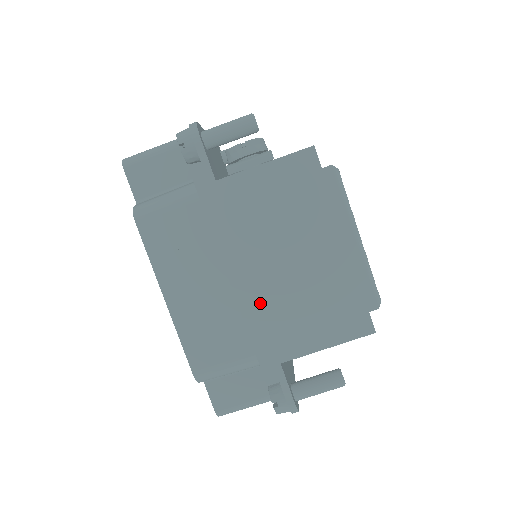
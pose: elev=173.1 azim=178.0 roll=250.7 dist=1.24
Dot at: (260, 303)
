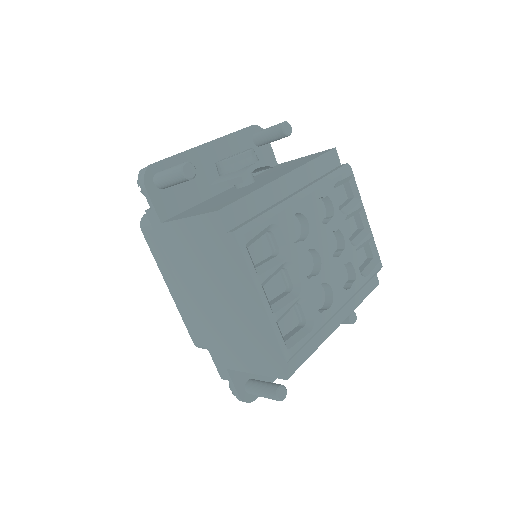
Dot at: (206, 323)
